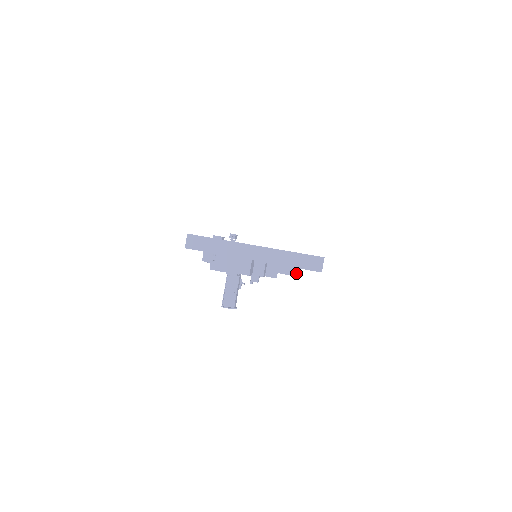
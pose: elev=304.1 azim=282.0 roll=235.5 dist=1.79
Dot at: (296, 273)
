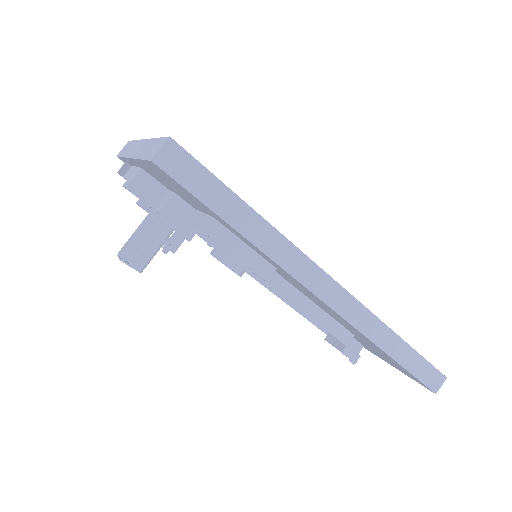
Dot at: (204, 225)
